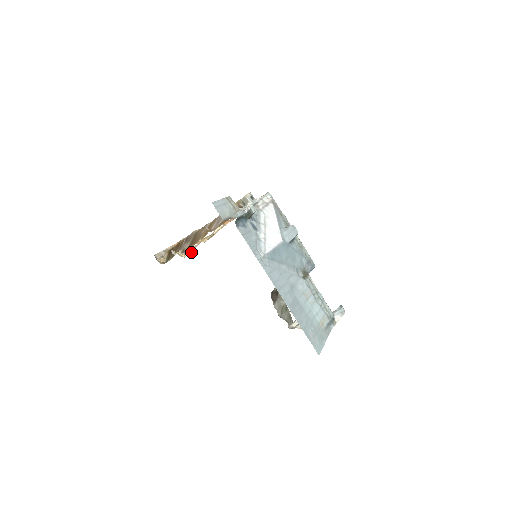
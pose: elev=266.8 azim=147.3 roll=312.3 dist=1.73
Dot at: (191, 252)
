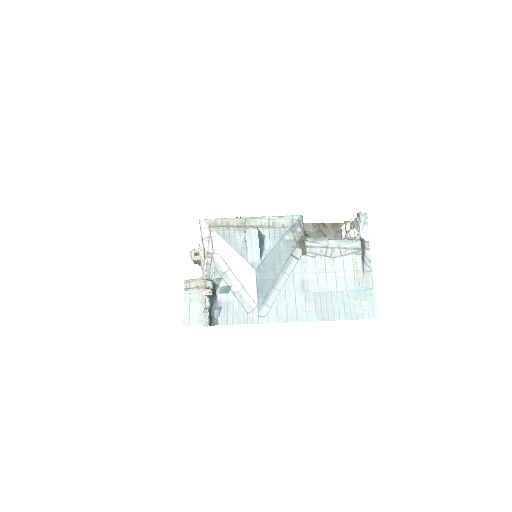
Dot at: occluded
